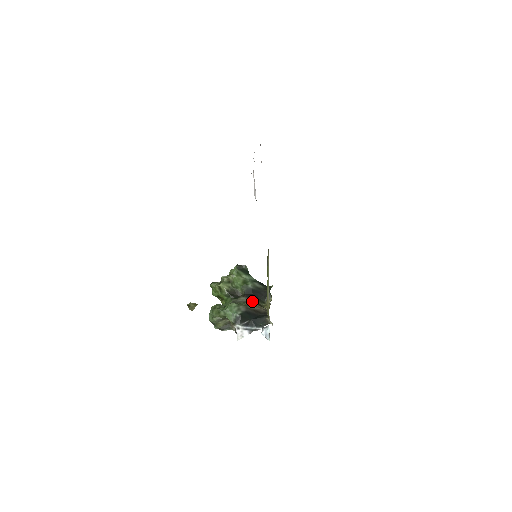
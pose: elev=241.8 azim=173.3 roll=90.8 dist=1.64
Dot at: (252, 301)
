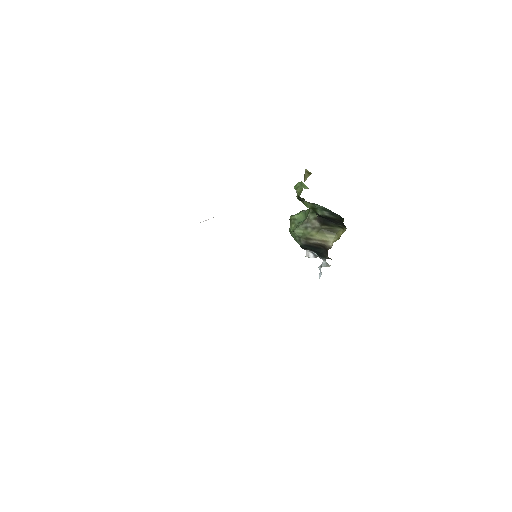
Dot at: (322, 228)
